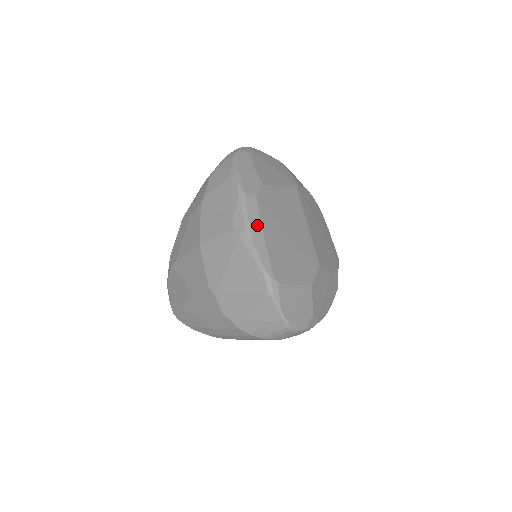
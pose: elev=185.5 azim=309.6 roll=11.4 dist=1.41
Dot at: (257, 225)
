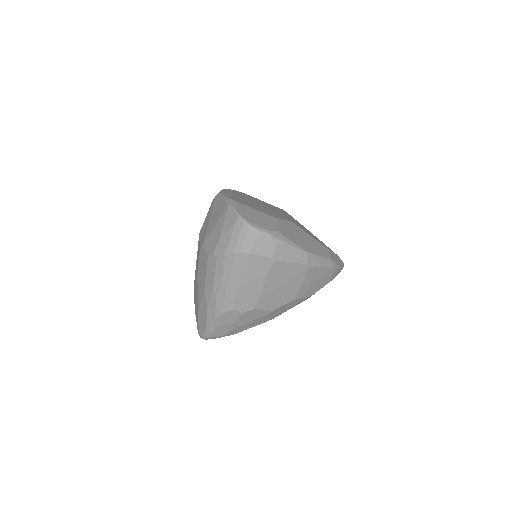
Dot at: (228, 192)
